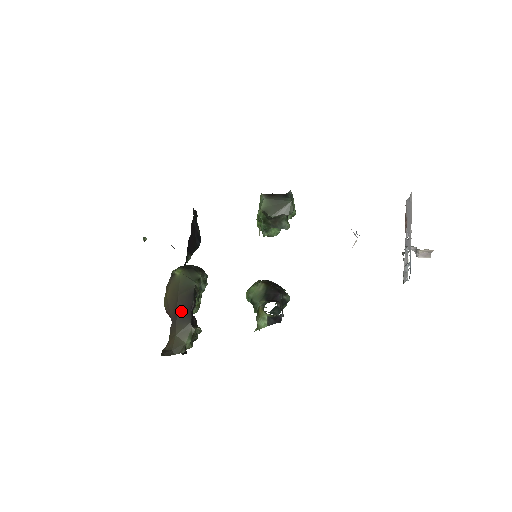
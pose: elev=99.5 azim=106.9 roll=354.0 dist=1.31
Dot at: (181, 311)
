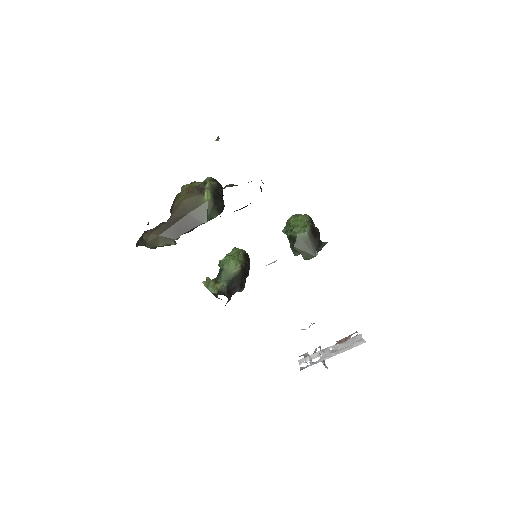
Dot at: (179, 225)
